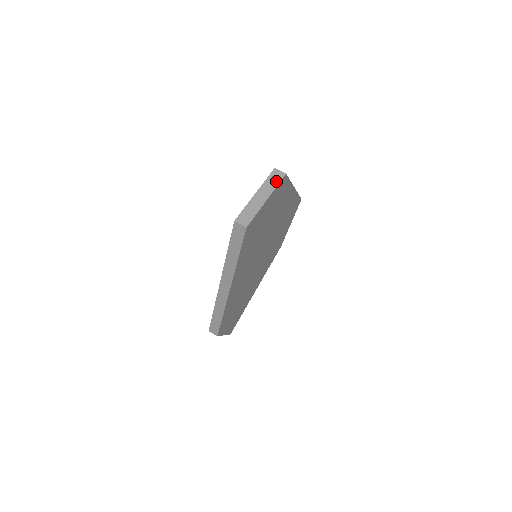
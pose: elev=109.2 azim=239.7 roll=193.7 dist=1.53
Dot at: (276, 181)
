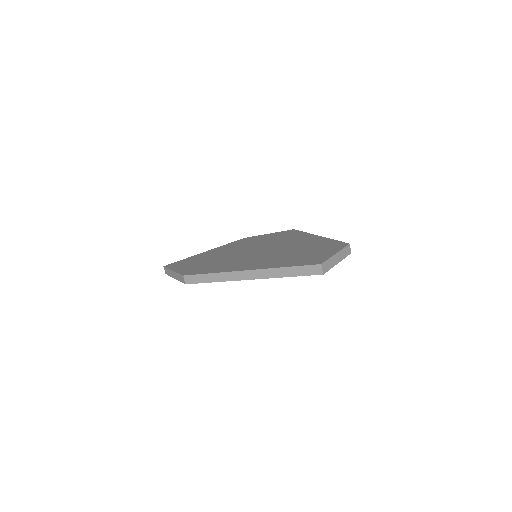
Dot at: (346, 254)
